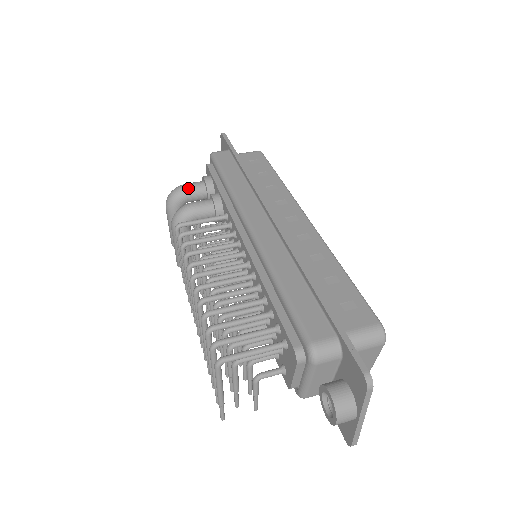
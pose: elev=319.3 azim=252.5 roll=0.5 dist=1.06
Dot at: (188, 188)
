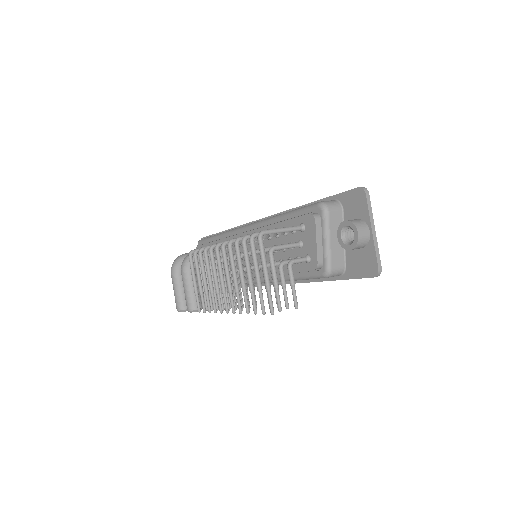
Dot at: occluded
